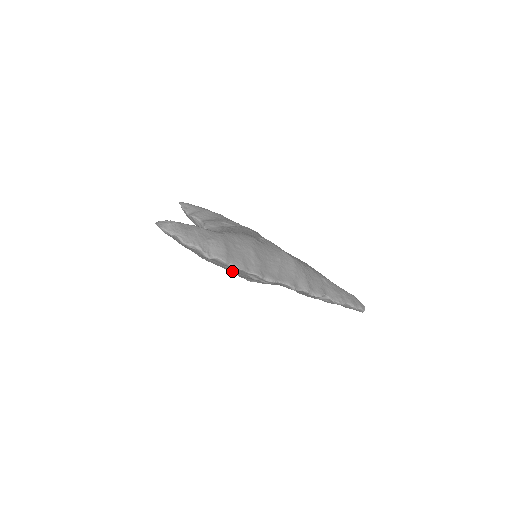
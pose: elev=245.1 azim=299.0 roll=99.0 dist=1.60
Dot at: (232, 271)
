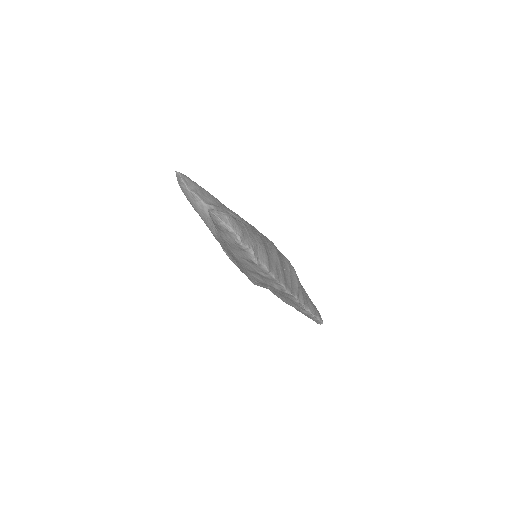
Dot at: (253, 274)
